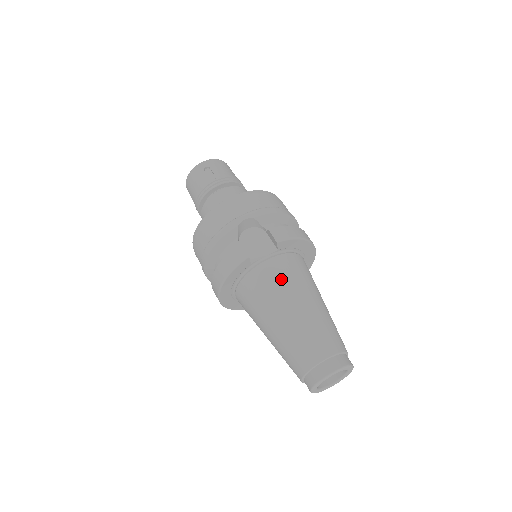
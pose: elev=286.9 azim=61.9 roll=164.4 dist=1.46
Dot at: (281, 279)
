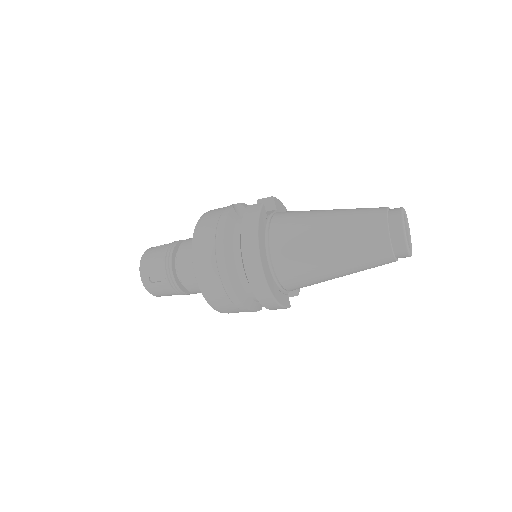
Dot at: (299, 211)
